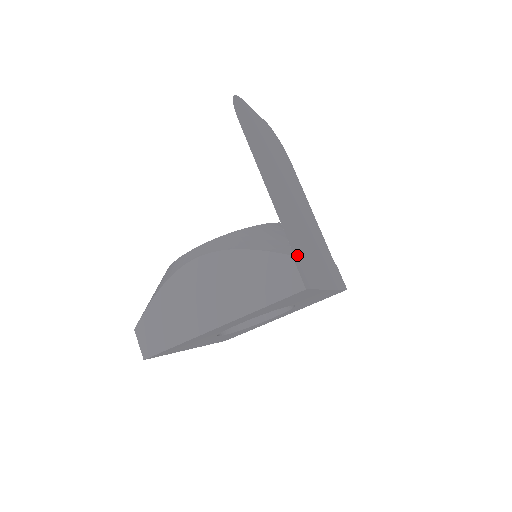
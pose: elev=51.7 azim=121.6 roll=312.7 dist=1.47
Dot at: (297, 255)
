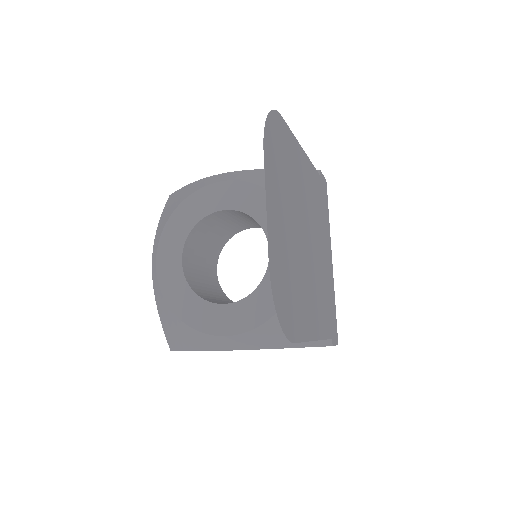
Dot at: (331, 328)
